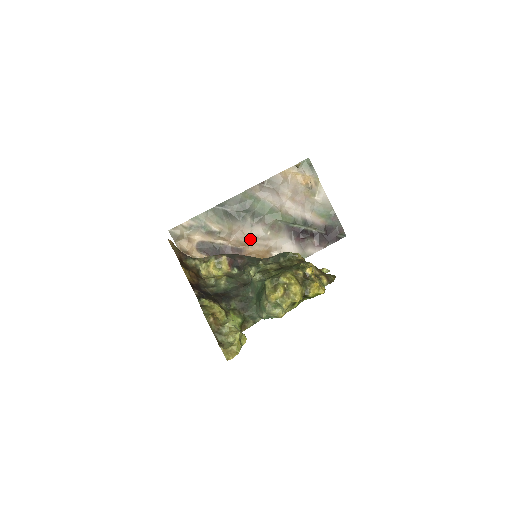
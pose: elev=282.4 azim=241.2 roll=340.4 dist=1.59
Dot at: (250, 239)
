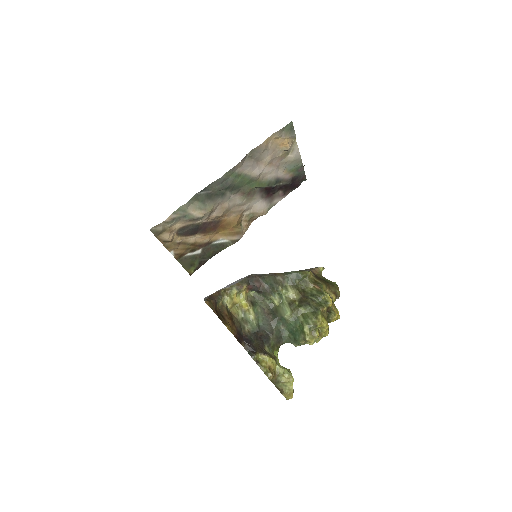
Dot at: (227, 210)
